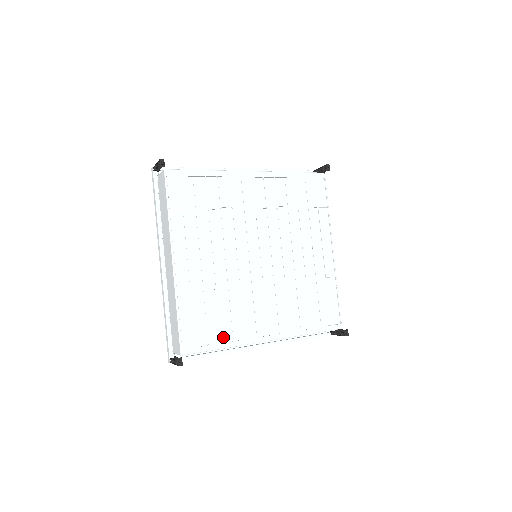
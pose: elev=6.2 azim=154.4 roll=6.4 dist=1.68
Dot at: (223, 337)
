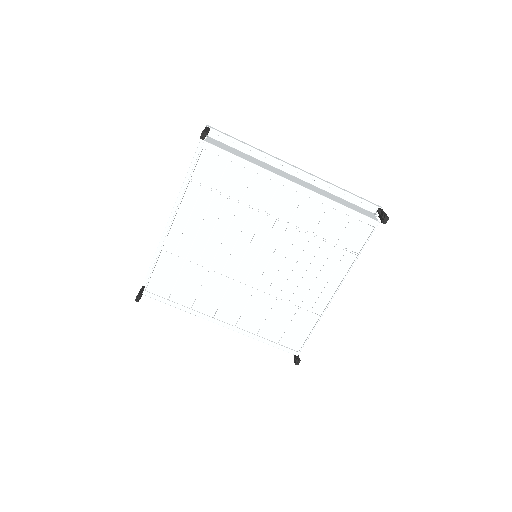
Dot at: (184, 301)
